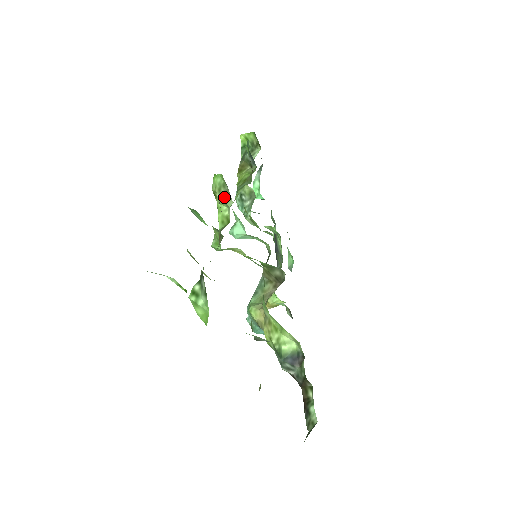
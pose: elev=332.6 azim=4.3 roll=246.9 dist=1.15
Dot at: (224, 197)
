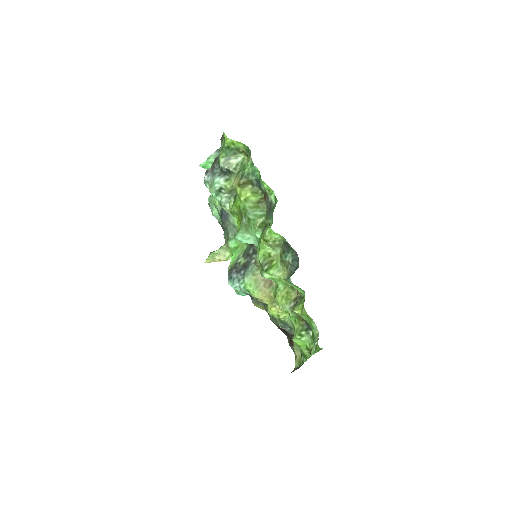
Dot at: (275, 246)
